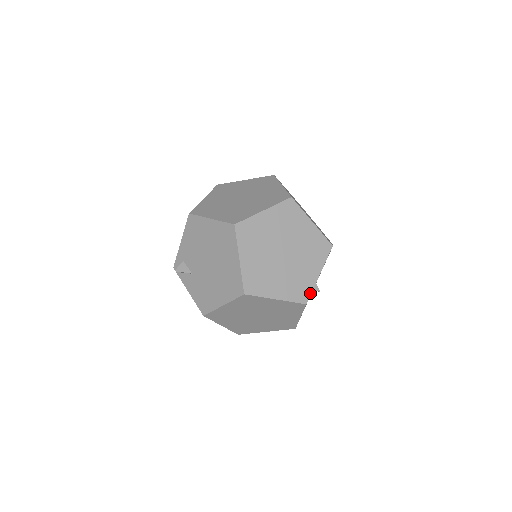
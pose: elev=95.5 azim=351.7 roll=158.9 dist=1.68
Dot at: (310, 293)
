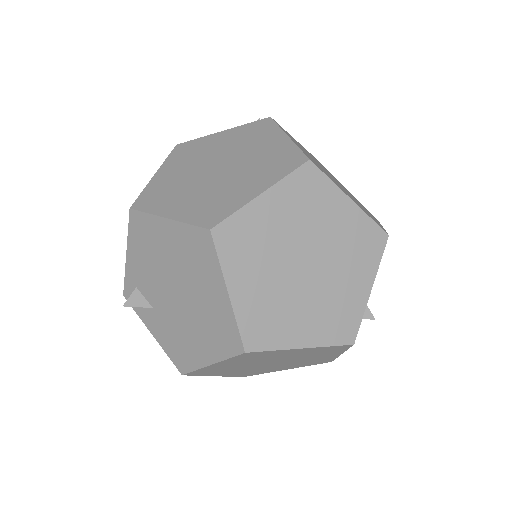
Dot at: (358, 324)
